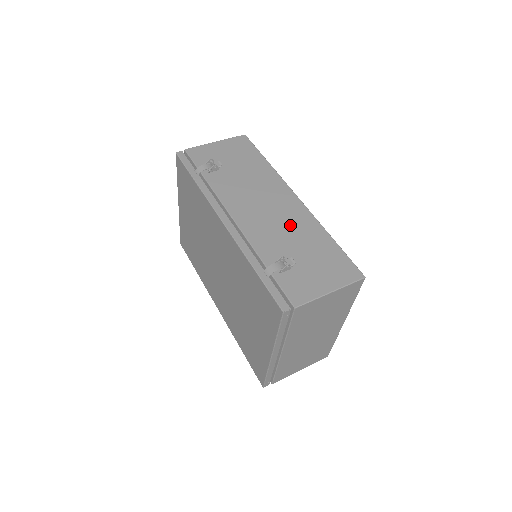
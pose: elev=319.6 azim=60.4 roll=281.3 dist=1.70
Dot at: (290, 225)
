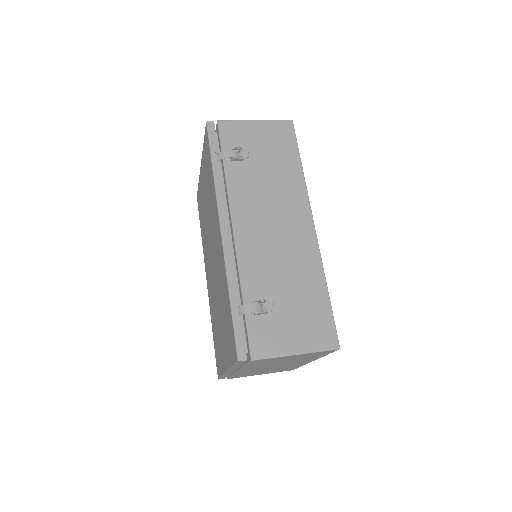
Dot at: (290, 258)
